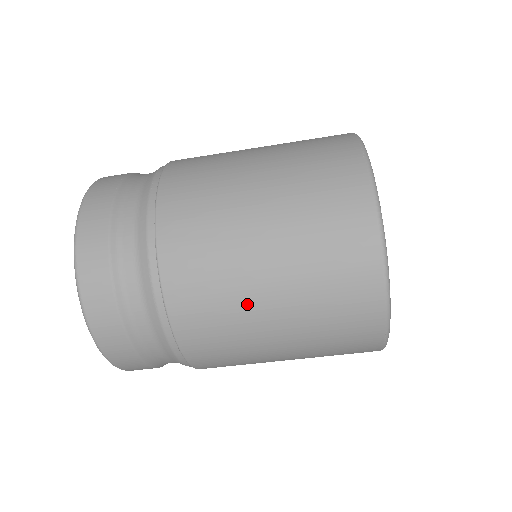
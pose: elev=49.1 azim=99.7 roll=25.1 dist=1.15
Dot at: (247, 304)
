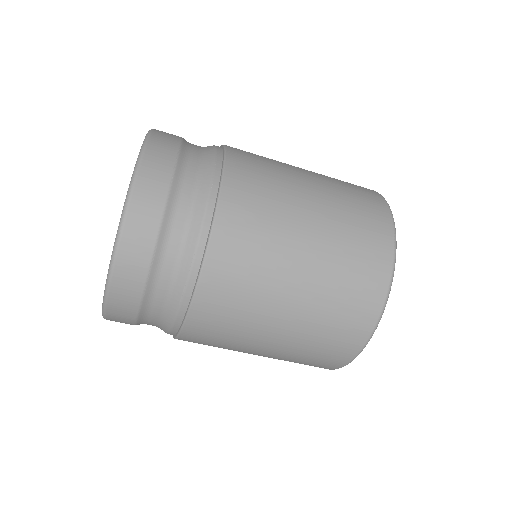
Dot at: (259, 324)
